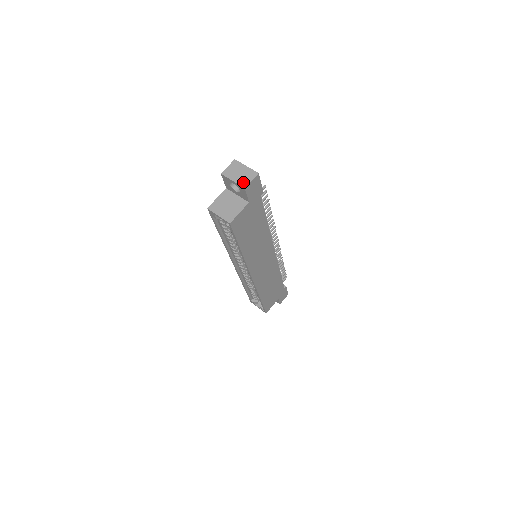
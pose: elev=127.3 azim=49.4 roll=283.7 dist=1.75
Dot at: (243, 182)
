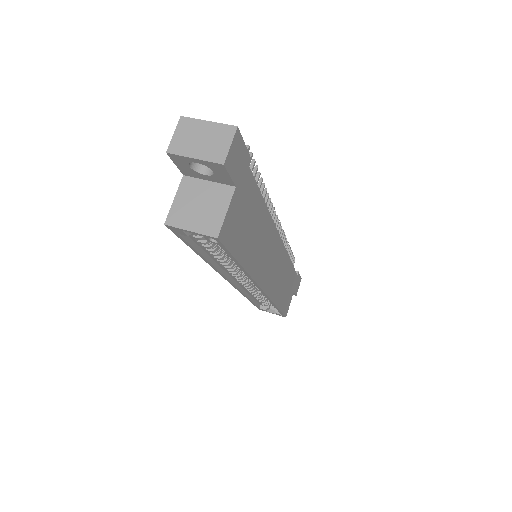
Dot at: (215, 154)
